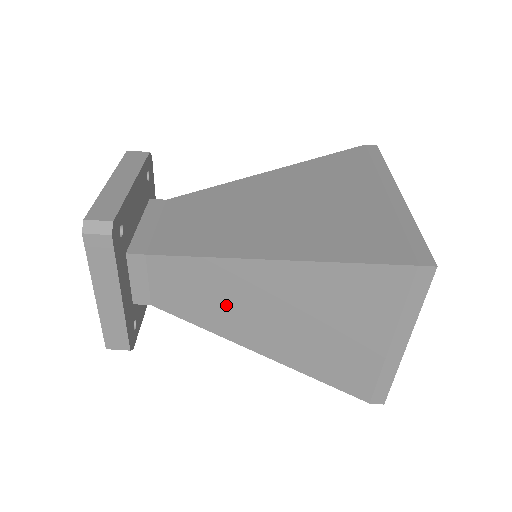
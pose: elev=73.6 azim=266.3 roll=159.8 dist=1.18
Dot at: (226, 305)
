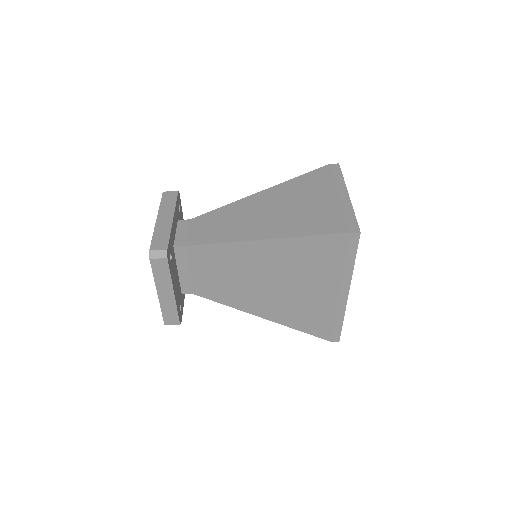
Dot at: (238, 222)
